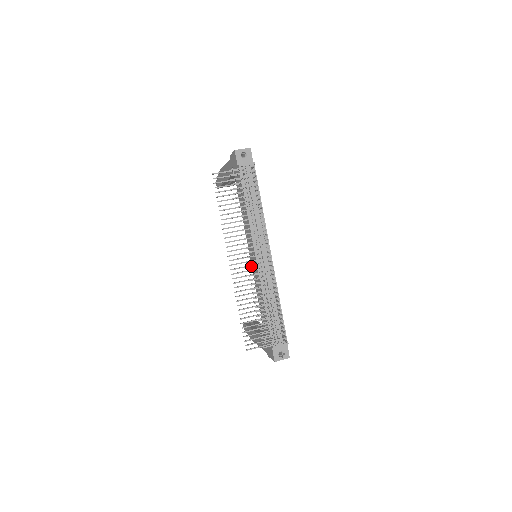
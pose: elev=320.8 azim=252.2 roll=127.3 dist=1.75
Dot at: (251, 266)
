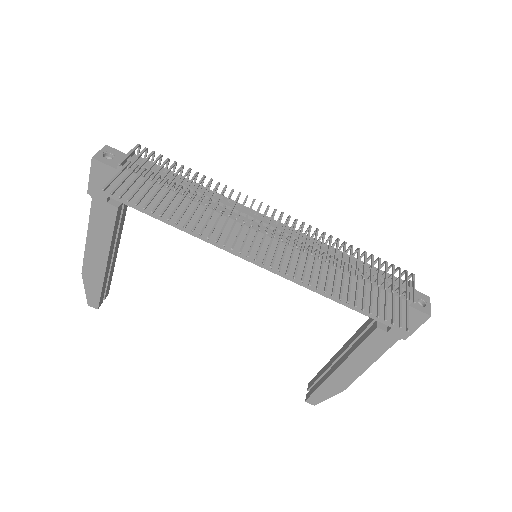
Dot at: (283, 236)
